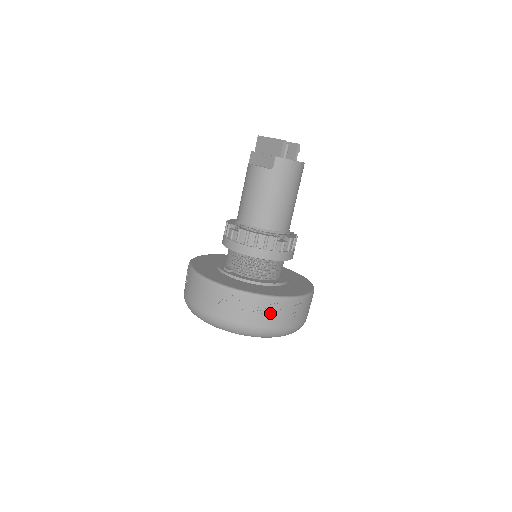
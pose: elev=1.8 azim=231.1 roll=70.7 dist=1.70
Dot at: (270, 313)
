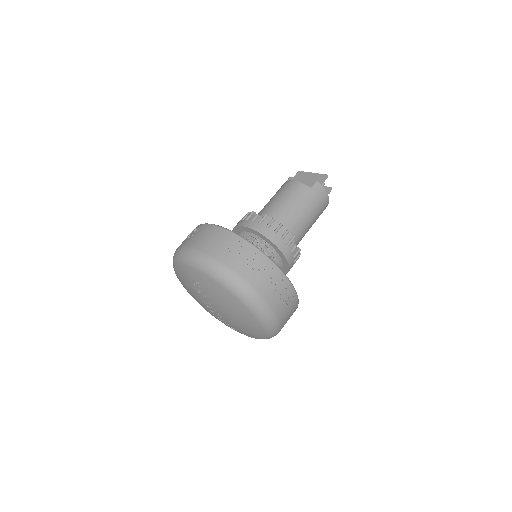
Dot at: (273, 285)
